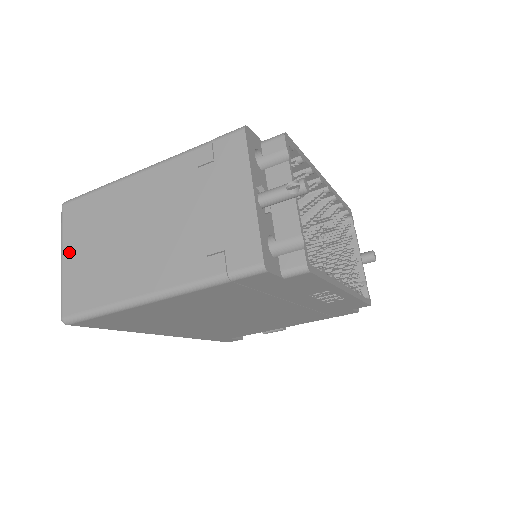
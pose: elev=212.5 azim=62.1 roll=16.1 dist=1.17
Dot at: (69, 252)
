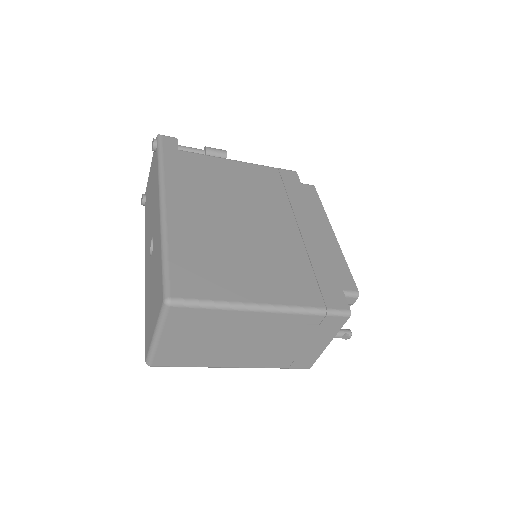
Dot at: (169, 337)
